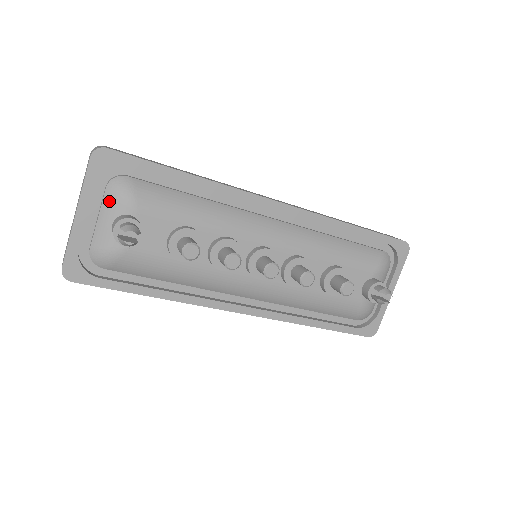
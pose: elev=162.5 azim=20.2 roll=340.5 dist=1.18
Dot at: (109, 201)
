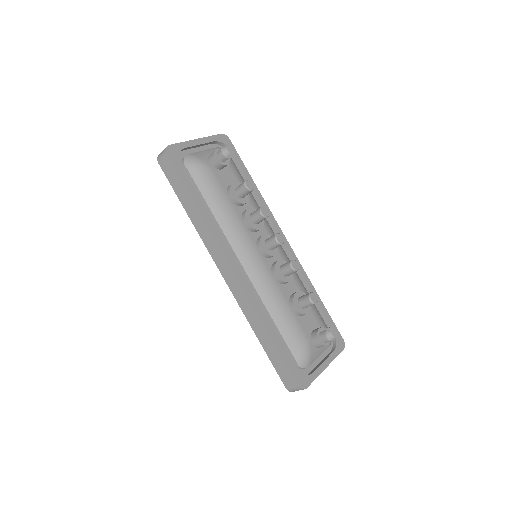
Dot at: occluded
